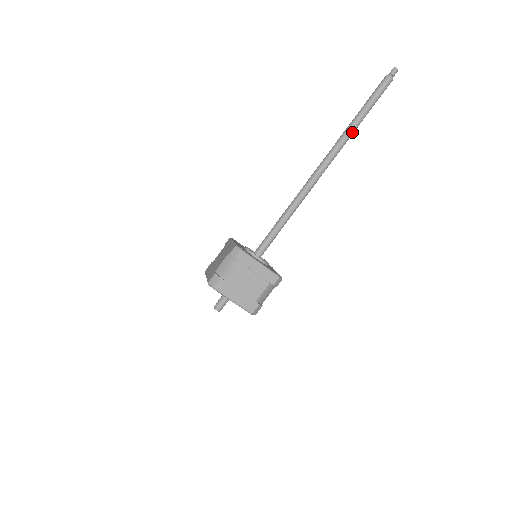
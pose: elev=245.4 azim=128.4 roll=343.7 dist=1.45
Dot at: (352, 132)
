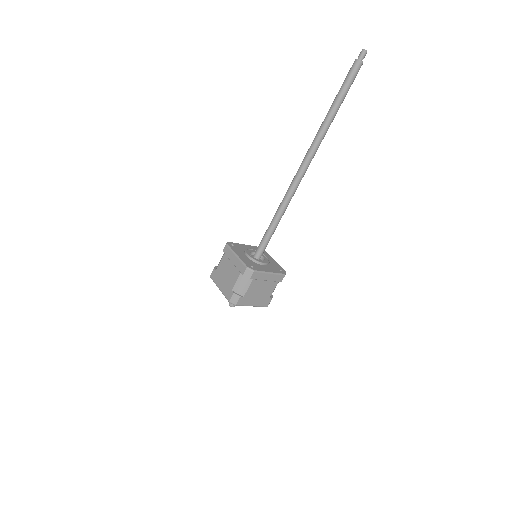
Dot at: (328, 128)
